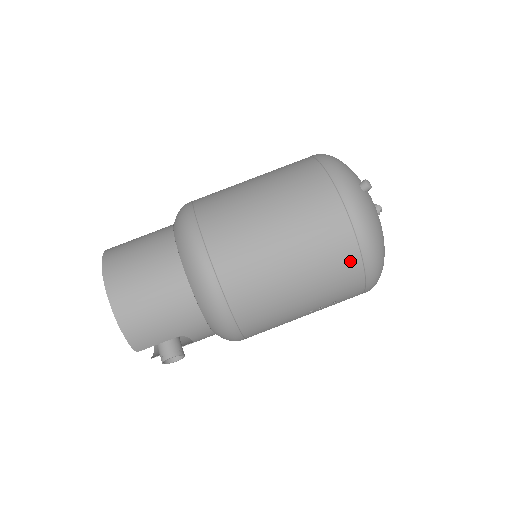
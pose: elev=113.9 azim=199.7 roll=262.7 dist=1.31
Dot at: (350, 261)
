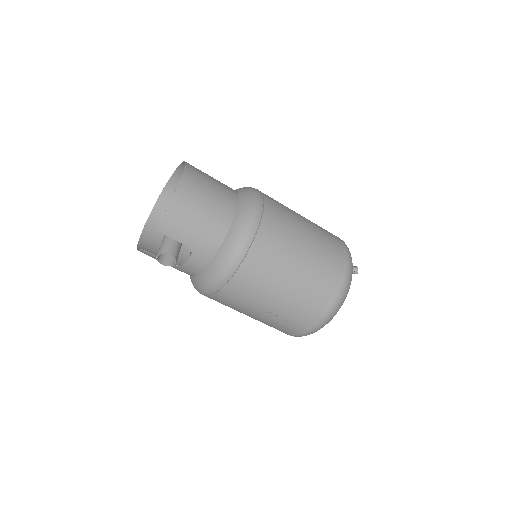
Dot at: (324, 298)
